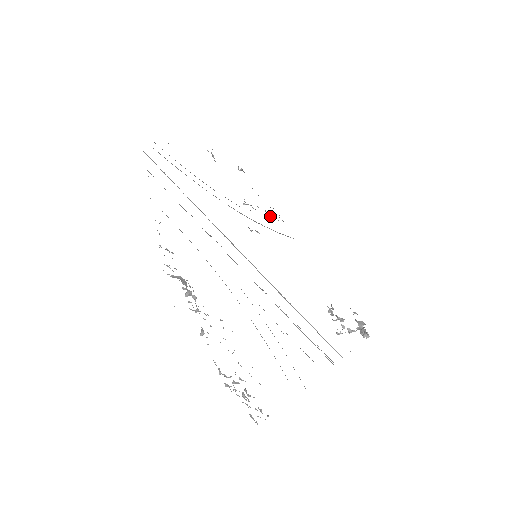
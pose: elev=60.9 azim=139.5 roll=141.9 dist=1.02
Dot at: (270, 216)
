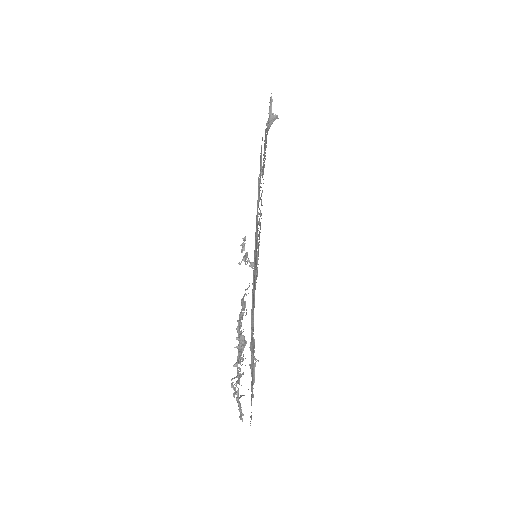
Dot at: occluded
